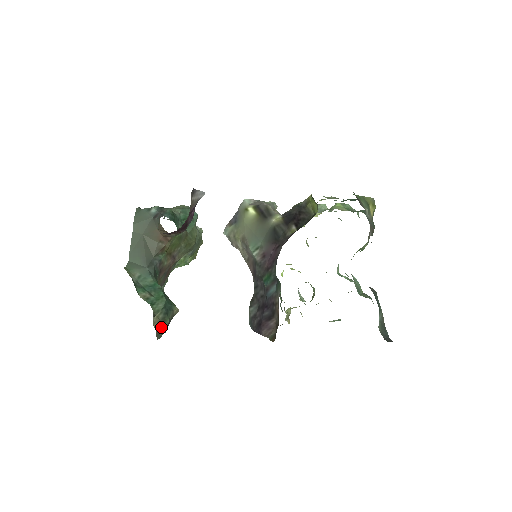
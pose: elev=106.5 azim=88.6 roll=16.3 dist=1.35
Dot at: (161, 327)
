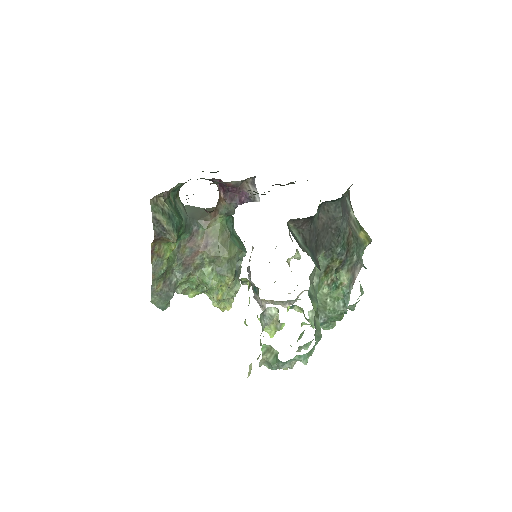
Dot at: (159, 208)
